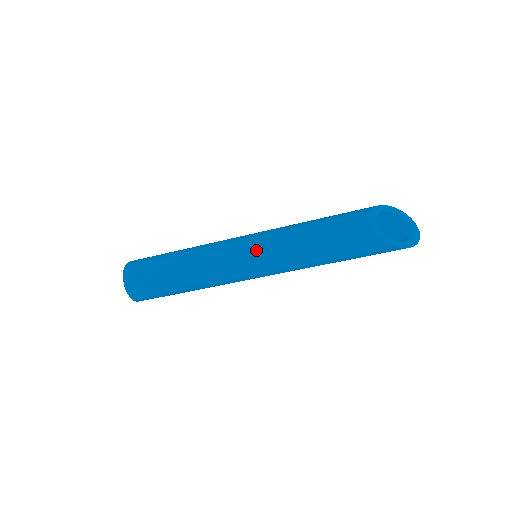
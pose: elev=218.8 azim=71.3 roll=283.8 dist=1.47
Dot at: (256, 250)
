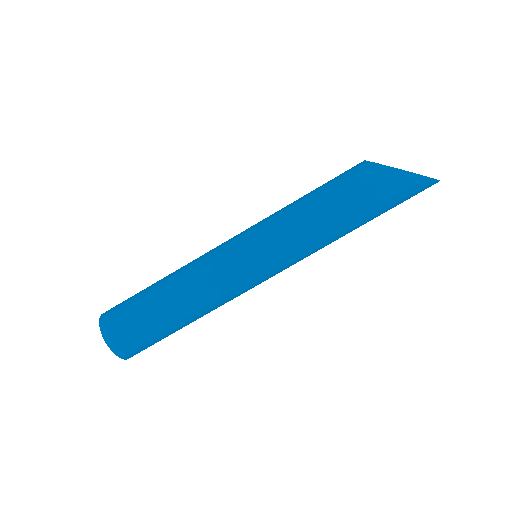
Dot at: (250, 230)
